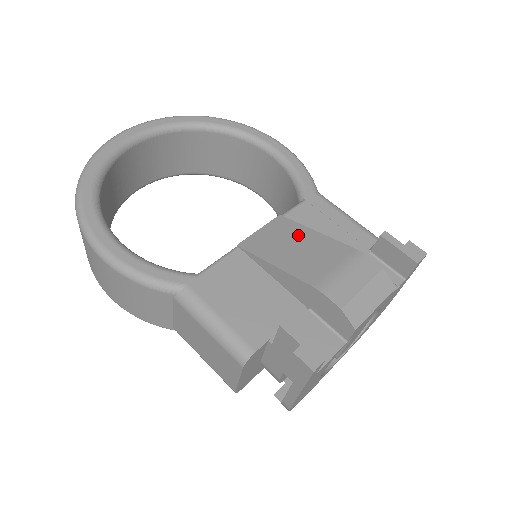
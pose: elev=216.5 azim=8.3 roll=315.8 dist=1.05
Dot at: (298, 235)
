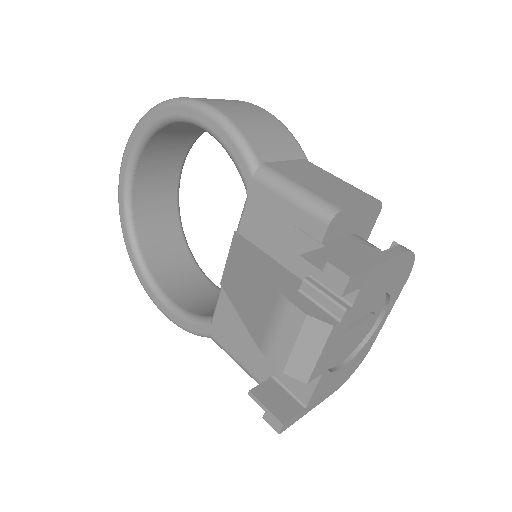
Dot at: (246, 267)
